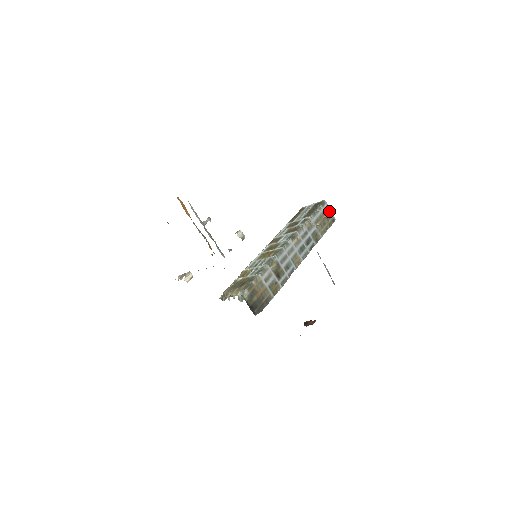
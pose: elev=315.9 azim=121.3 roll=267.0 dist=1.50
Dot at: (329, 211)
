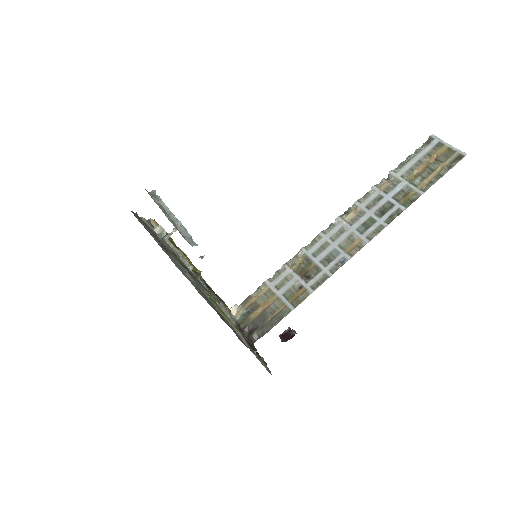
Dot at: (446, 147)
